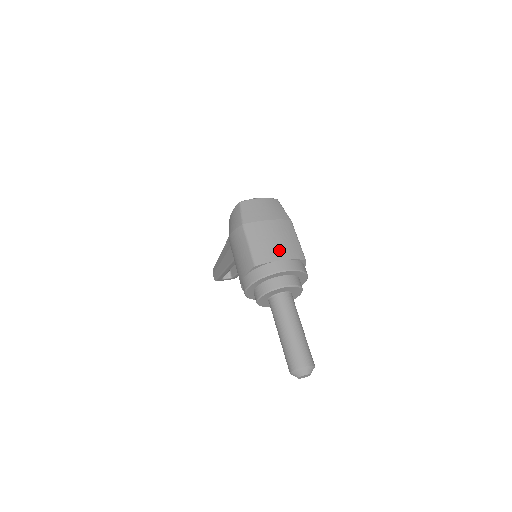
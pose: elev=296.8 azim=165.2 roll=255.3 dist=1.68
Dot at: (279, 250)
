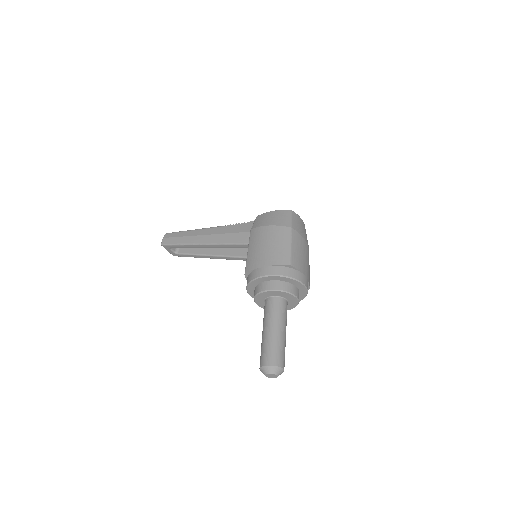
Dot at: (305, 267)
